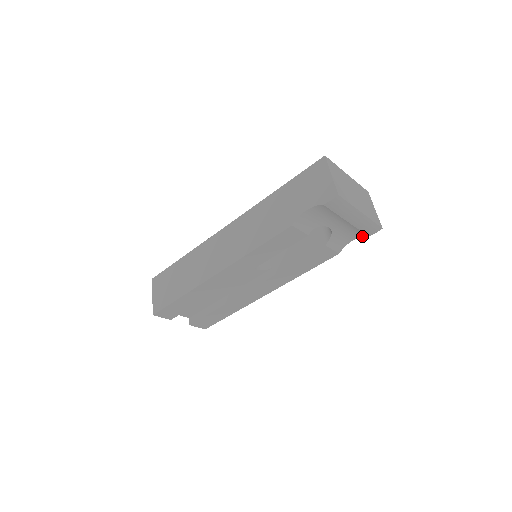
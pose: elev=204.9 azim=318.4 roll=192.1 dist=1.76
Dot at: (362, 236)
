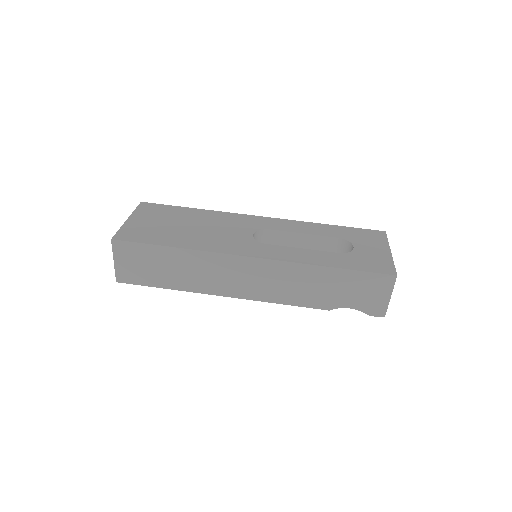
Dot at: occluded
